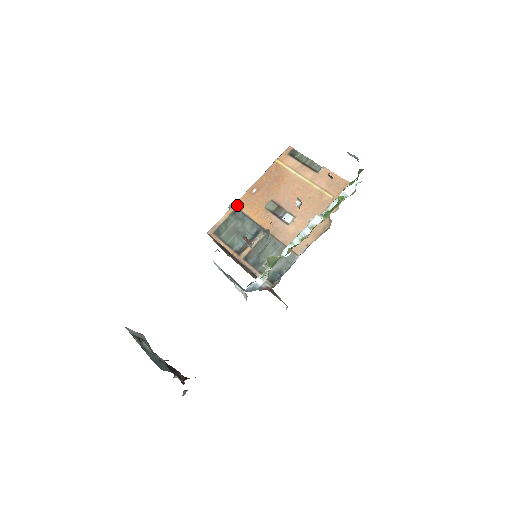
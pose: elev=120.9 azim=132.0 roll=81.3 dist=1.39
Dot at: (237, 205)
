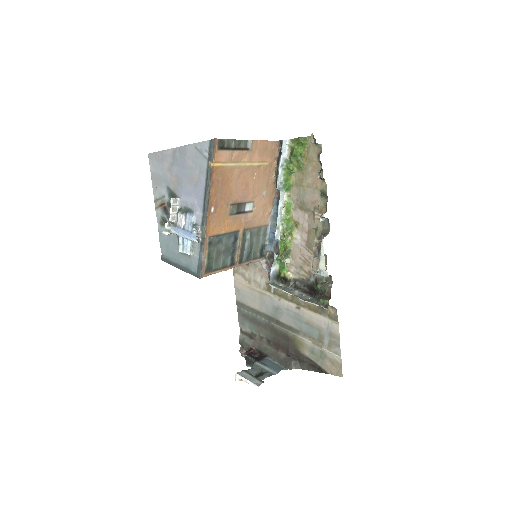
Dot at: (208, 235)
